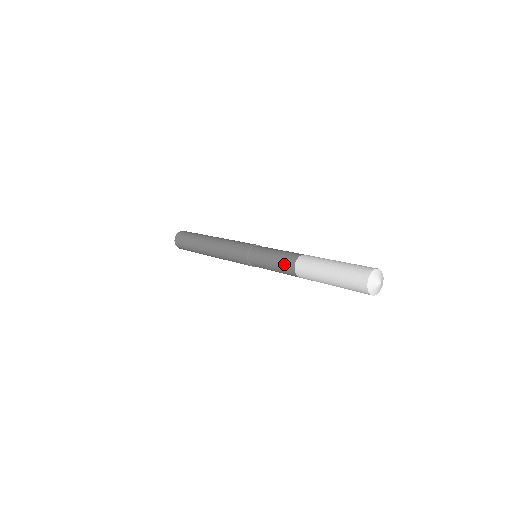
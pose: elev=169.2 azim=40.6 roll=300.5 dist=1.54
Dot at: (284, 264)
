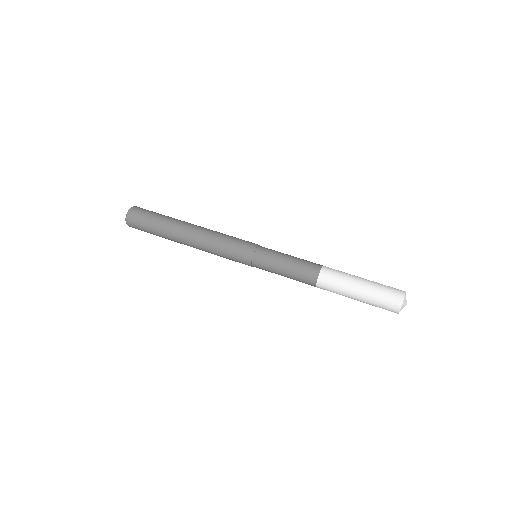
Dot at: (303, 280)
